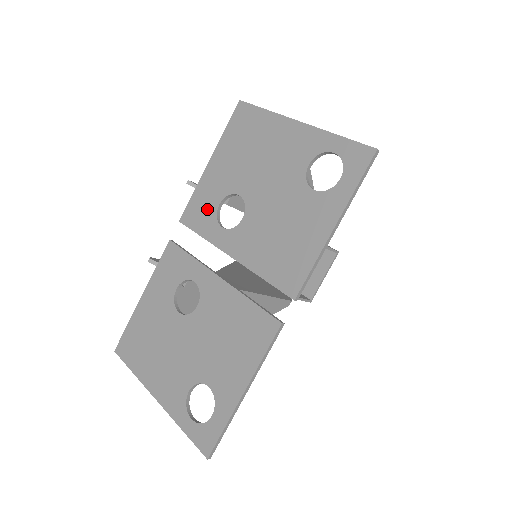
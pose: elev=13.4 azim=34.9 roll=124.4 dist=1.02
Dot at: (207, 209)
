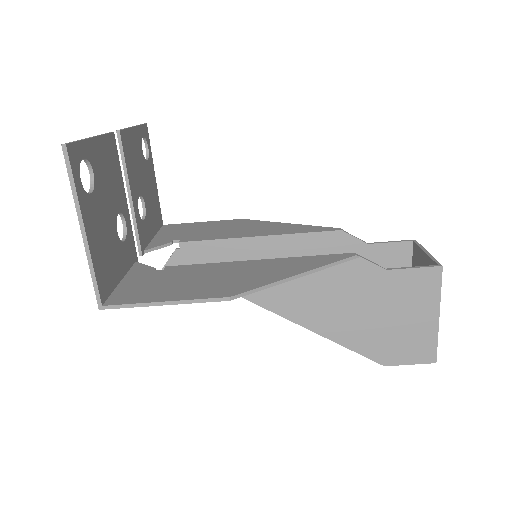
Dot at: occluded
